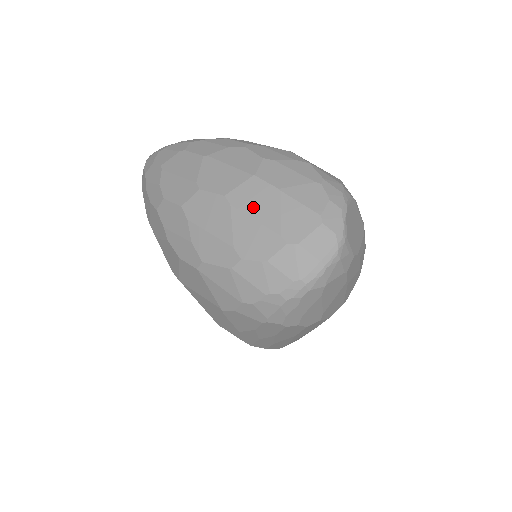
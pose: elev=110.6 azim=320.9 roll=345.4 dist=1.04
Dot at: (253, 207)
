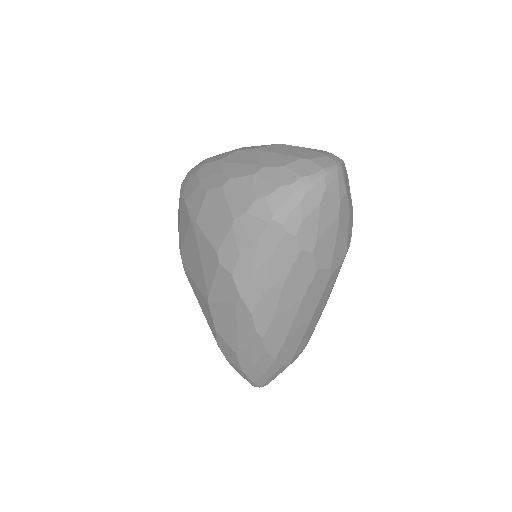
Dot at: (277, 150)
